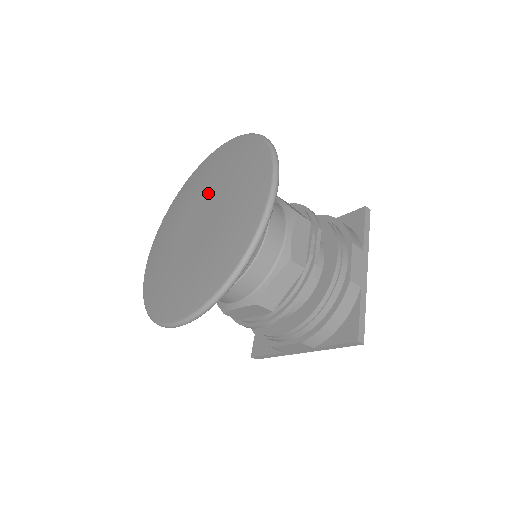
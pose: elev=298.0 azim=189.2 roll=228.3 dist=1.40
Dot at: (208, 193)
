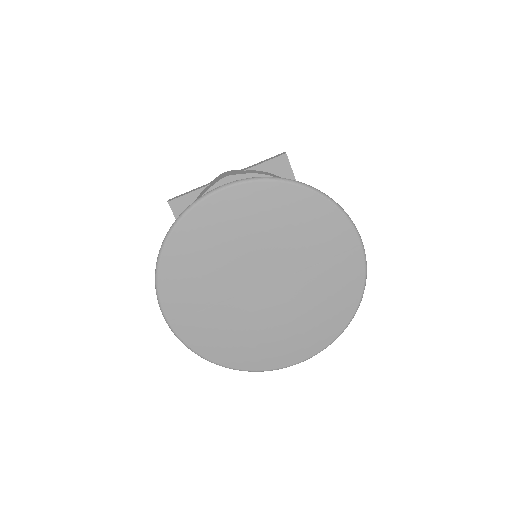
Dot at: (258, 254)
